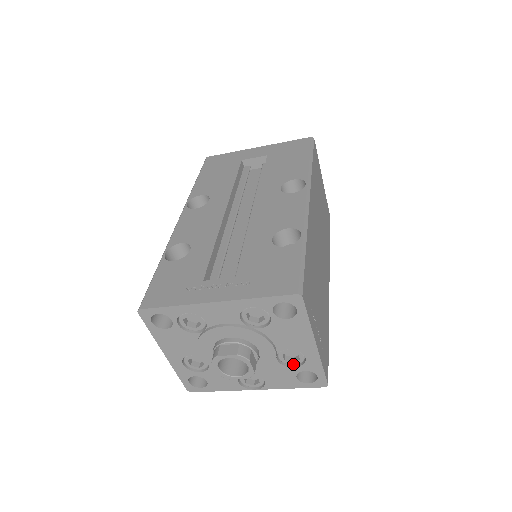
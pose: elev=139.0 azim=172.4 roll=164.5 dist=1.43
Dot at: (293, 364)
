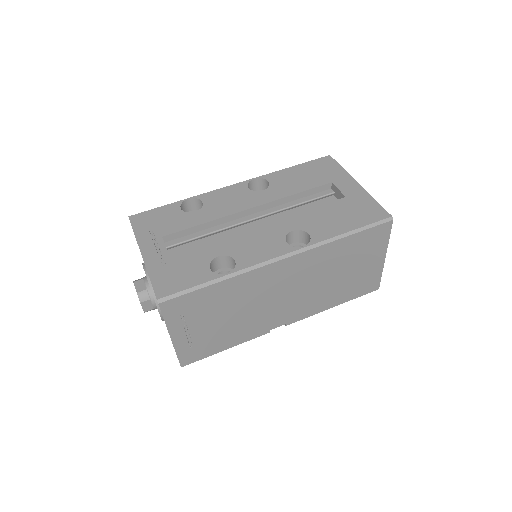
Dot at: occluded
